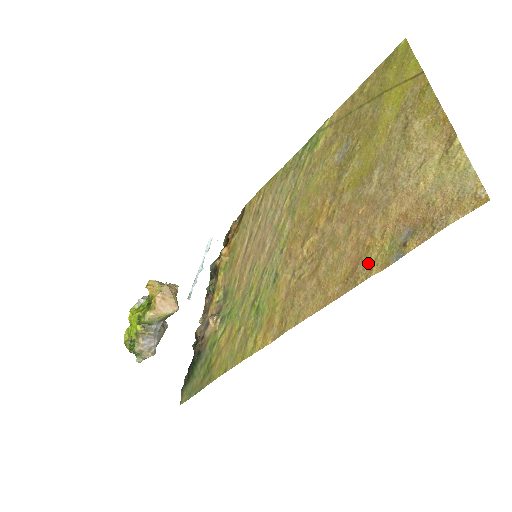
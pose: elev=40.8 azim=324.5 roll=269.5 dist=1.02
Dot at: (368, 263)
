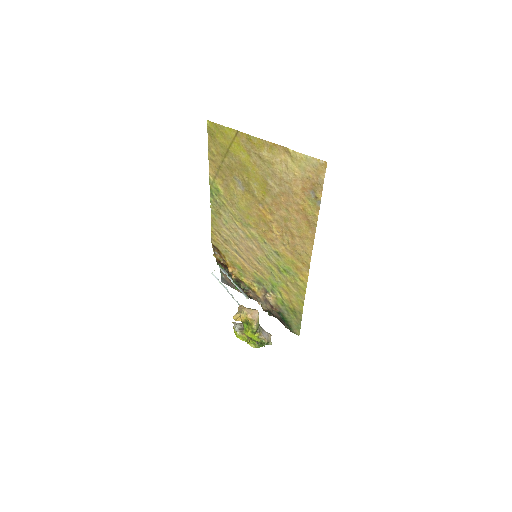
Dot at: (311, 214)
